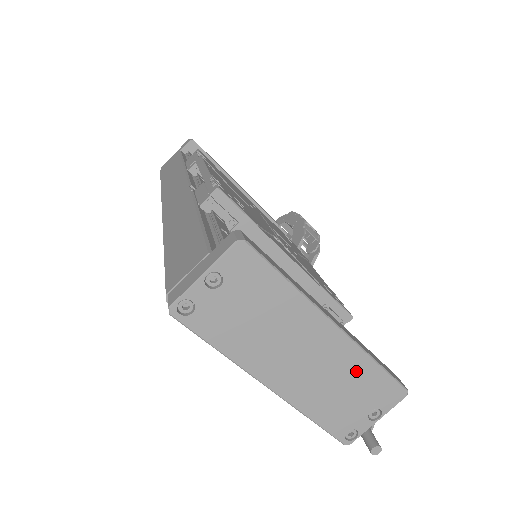
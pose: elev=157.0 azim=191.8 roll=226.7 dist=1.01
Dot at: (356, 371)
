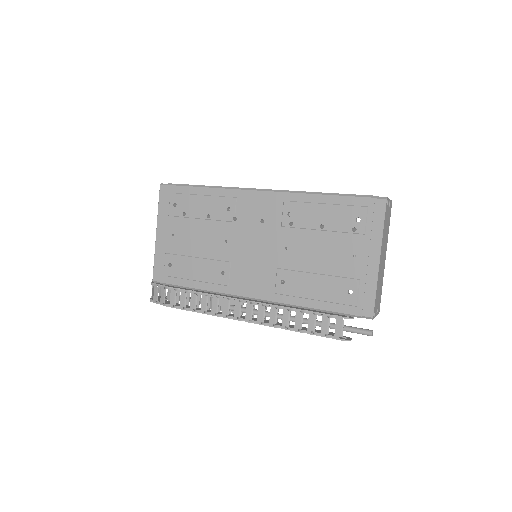
Dot at: (382, 283)
